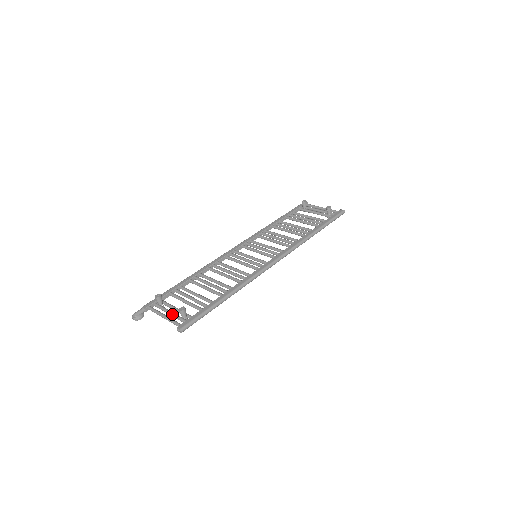
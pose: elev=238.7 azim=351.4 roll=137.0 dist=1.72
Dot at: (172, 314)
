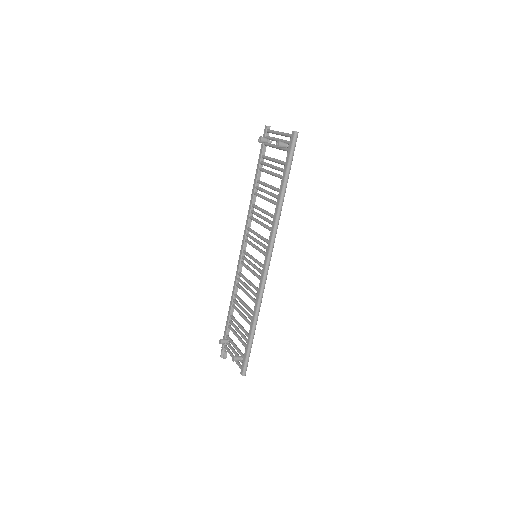
Dot at: (235, 355)
